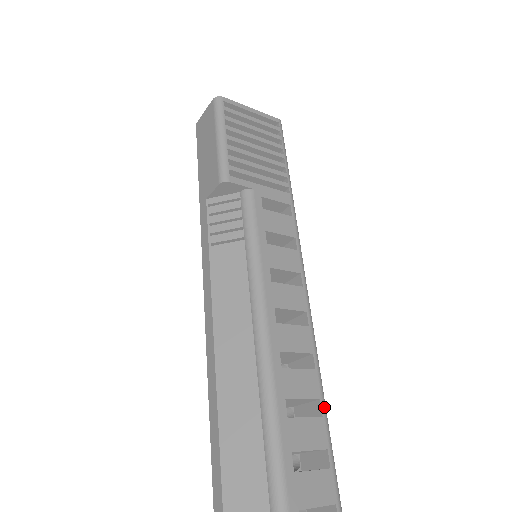
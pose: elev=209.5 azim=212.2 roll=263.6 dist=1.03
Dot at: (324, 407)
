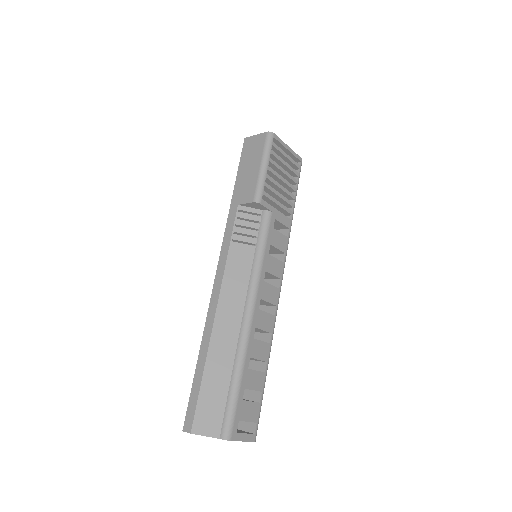
Dot at: (267, 367)
